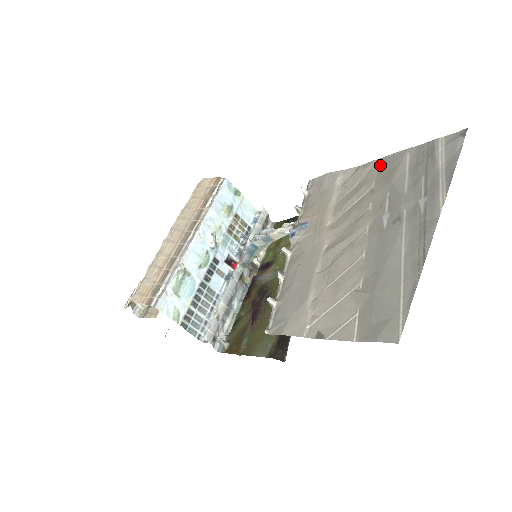
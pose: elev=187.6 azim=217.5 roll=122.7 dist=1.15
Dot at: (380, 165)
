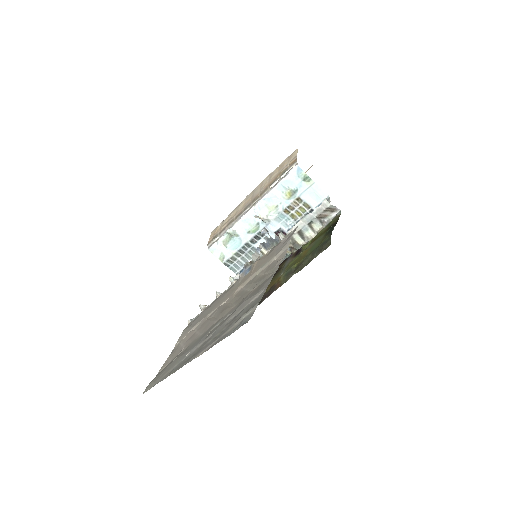
Dot at: (269, 277)
